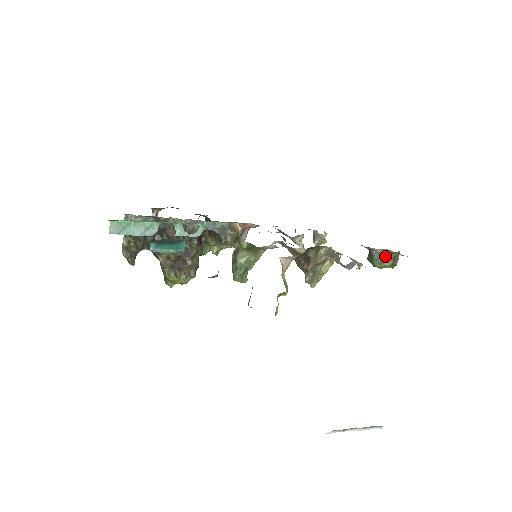
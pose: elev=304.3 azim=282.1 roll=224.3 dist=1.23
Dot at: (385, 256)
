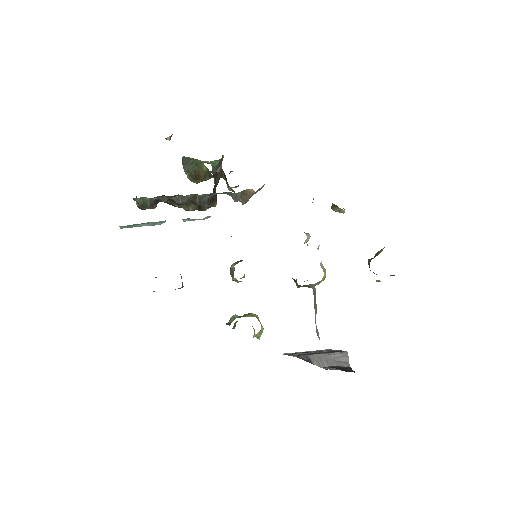
Dot at: (377, 281)
